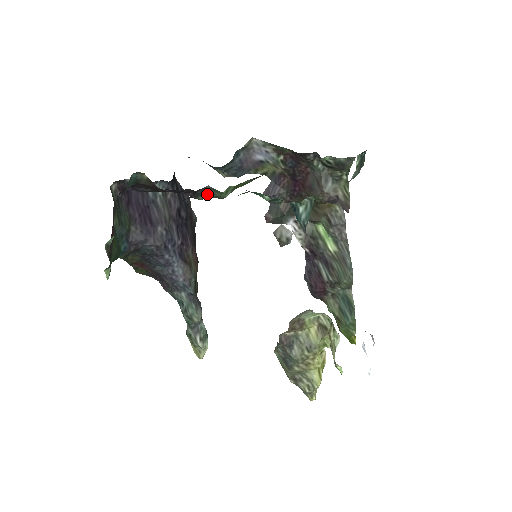
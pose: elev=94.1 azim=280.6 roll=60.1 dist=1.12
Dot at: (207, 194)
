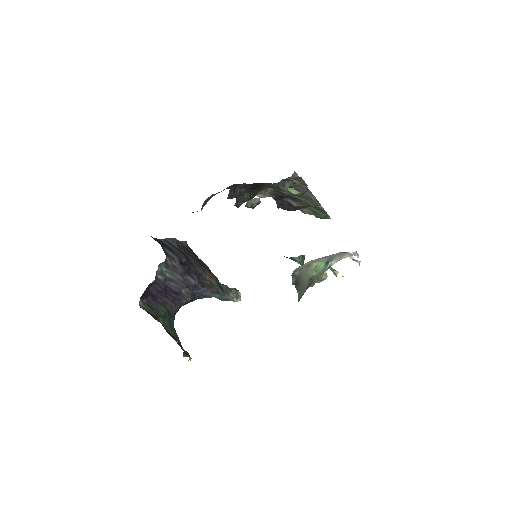
Dot at: occluded
